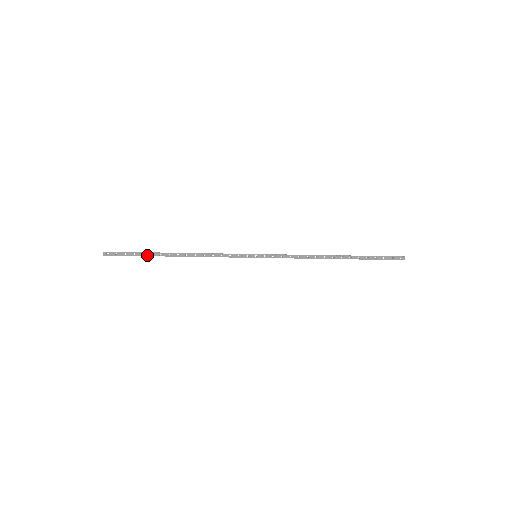
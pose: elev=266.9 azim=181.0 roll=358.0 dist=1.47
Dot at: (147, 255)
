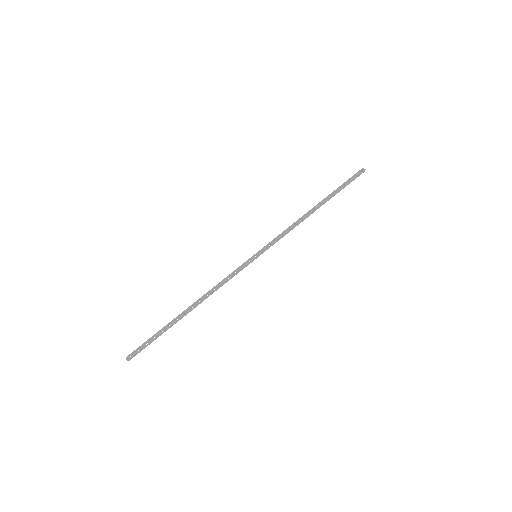
Dot at: (166, 328)
